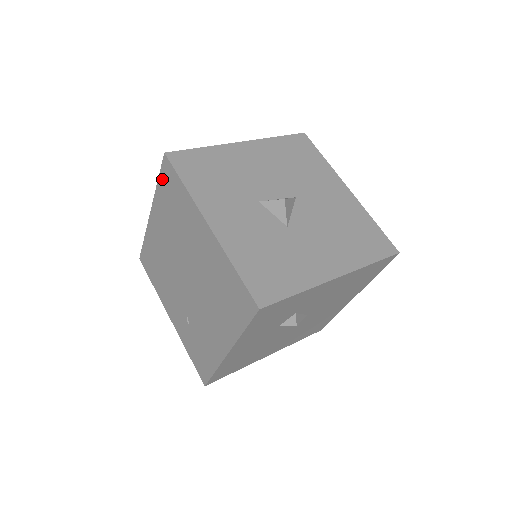
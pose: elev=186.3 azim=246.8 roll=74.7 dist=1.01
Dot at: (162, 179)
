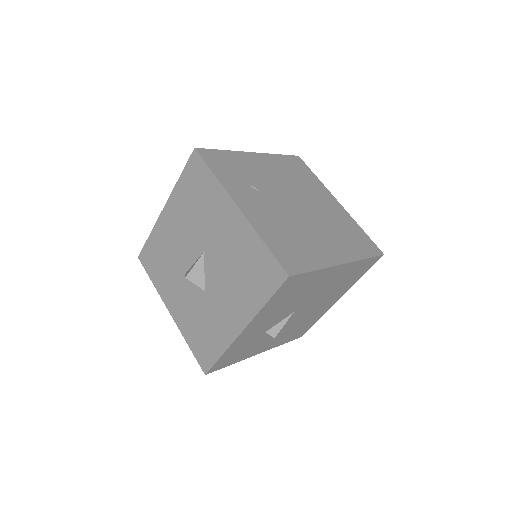
Dot at: occluded
